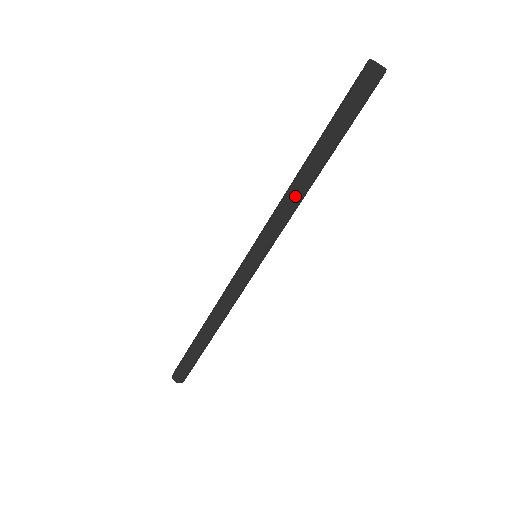
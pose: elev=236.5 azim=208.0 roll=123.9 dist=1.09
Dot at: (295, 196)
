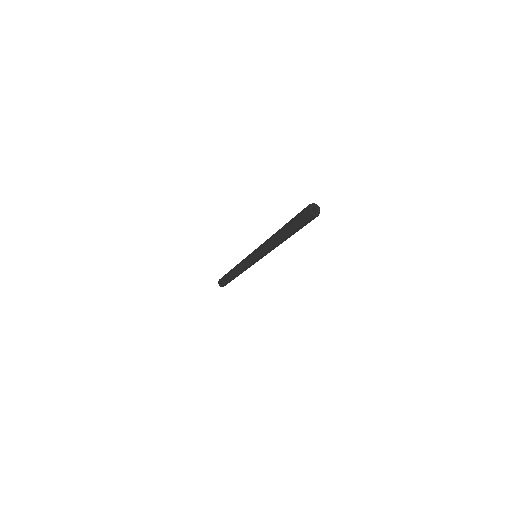
Dot at: (270, 243)
